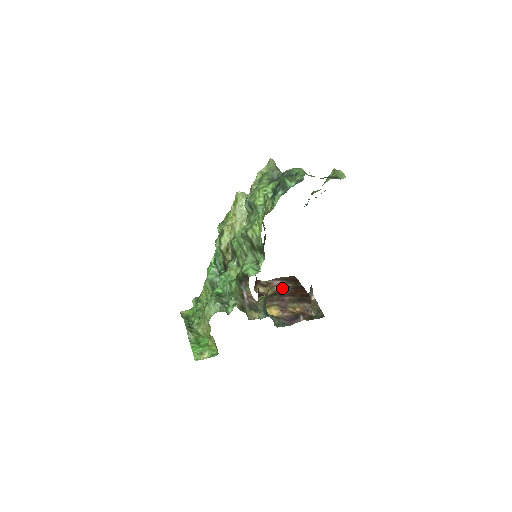
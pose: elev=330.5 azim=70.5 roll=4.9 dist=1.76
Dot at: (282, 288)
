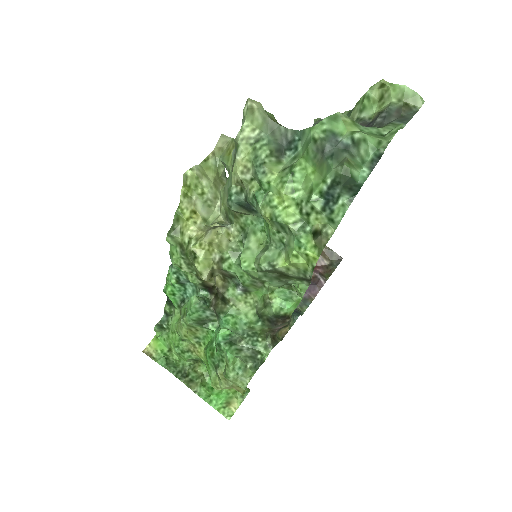
Dot at: occluded
